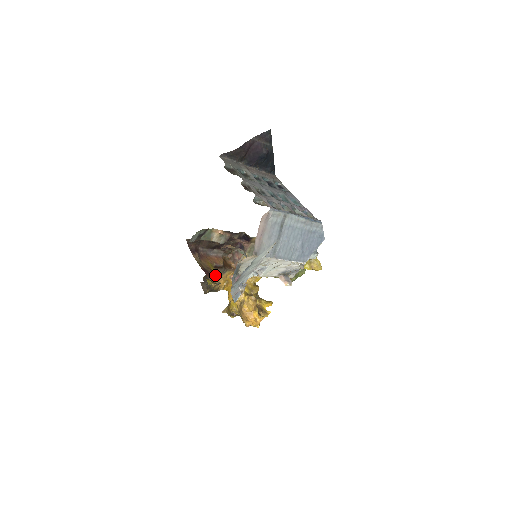
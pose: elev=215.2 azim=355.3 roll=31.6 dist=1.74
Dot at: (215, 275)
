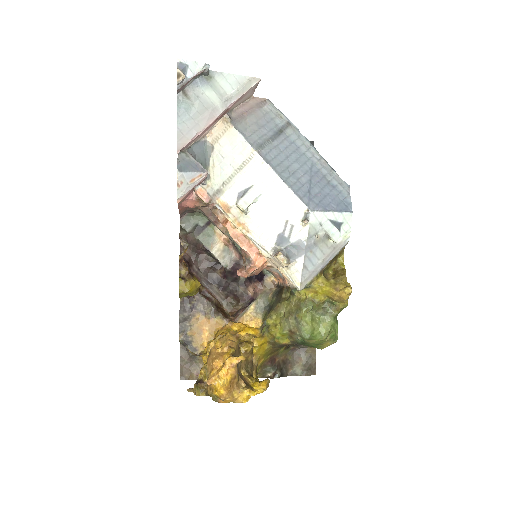
Dot at: (194, 279)
